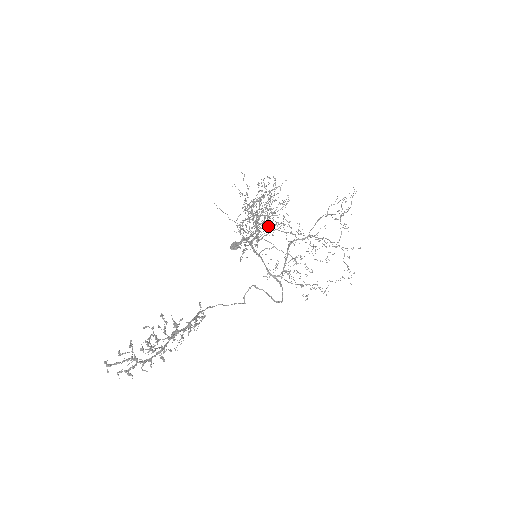
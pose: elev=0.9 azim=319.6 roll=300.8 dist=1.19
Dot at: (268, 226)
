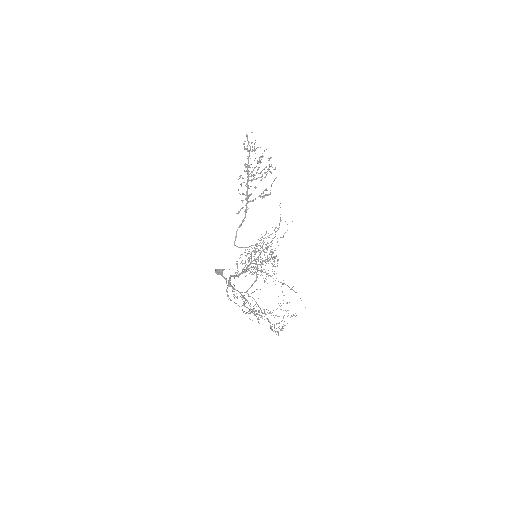
Dot at: (266, 259)
